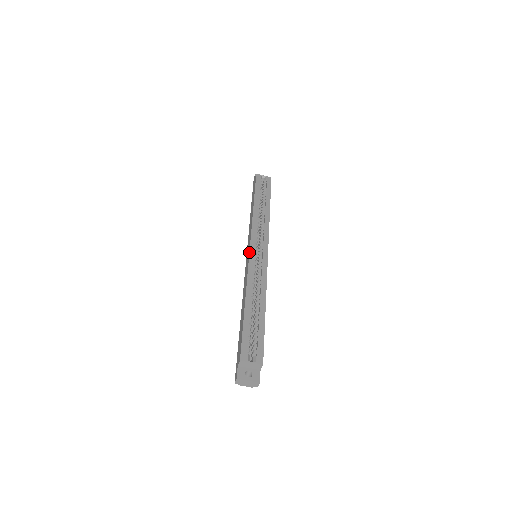
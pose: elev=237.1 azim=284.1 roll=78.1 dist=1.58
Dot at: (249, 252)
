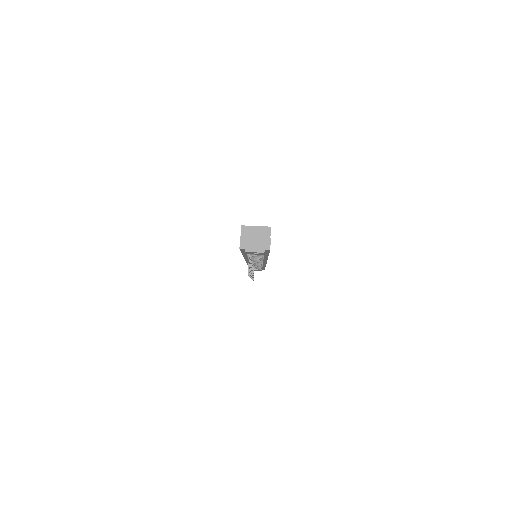
Dot at: occluded
